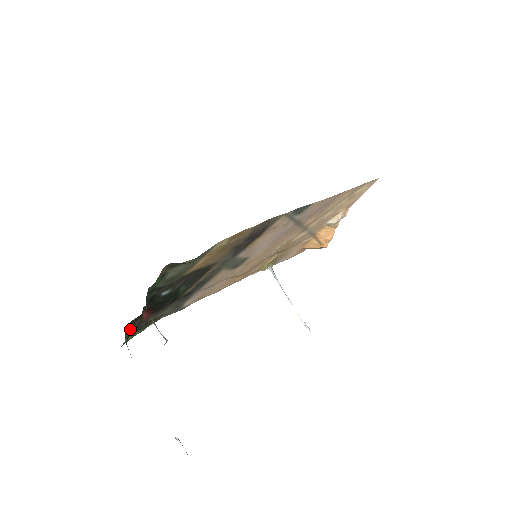
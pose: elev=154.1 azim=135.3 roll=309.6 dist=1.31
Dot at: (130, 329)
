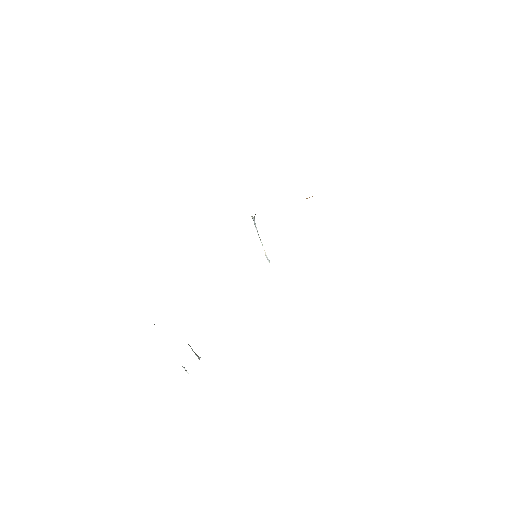
Dot at: occluded
